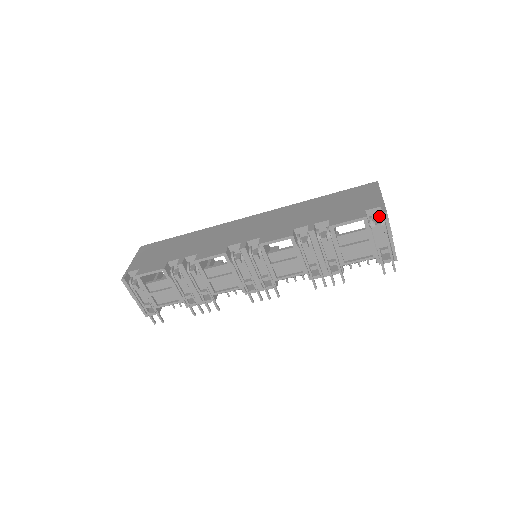
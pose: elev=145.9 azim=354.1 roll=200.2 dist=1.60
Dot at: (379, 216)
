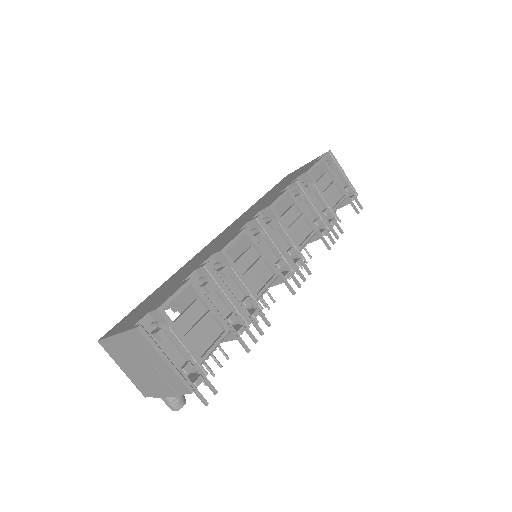
Dot at: occluded
